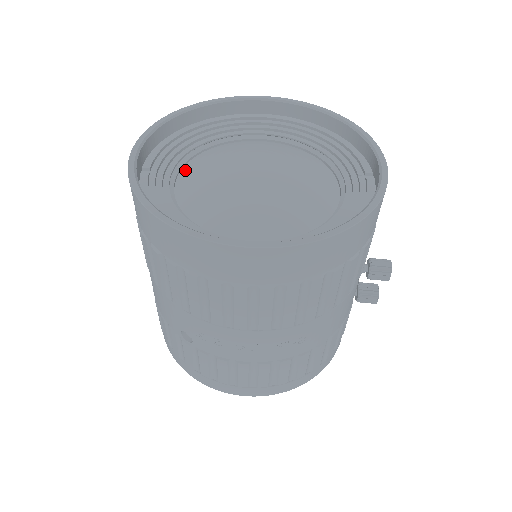
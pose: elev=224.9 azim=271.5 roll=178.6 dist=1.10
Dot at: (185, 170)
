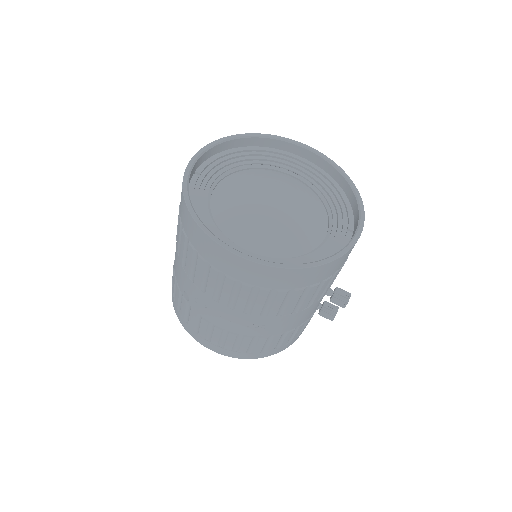
Dot at: (225, 181)
